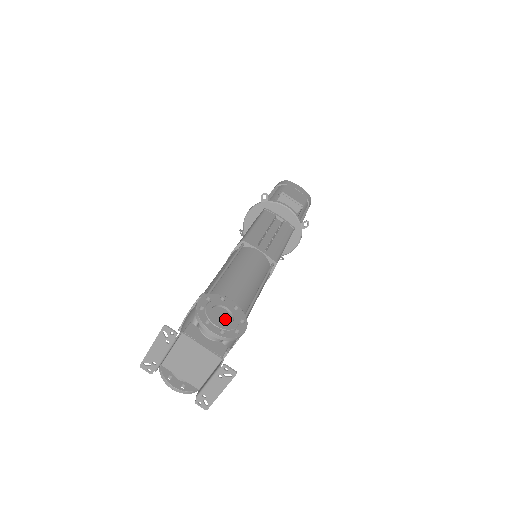
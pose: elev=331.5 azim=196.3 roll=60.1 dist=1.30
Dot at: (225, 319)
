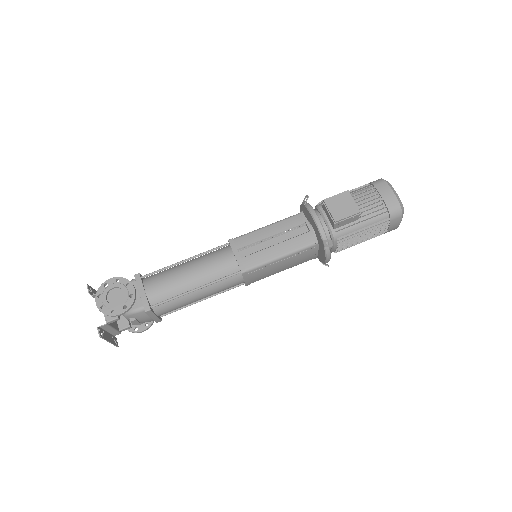
Dot at: (116, 299)
